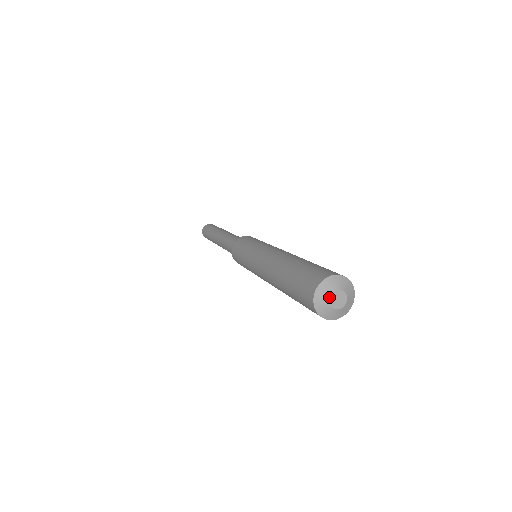
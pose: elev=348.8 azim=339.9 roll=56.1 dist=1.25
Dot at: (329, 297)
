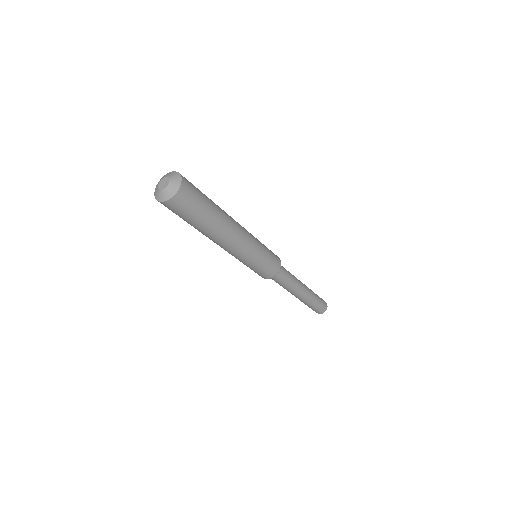
Dot at: (158, 184)
